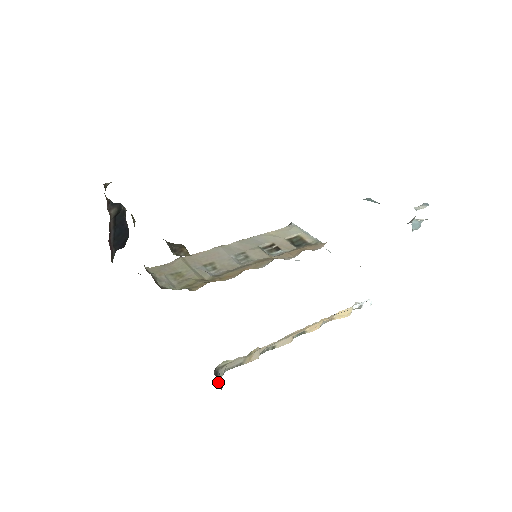
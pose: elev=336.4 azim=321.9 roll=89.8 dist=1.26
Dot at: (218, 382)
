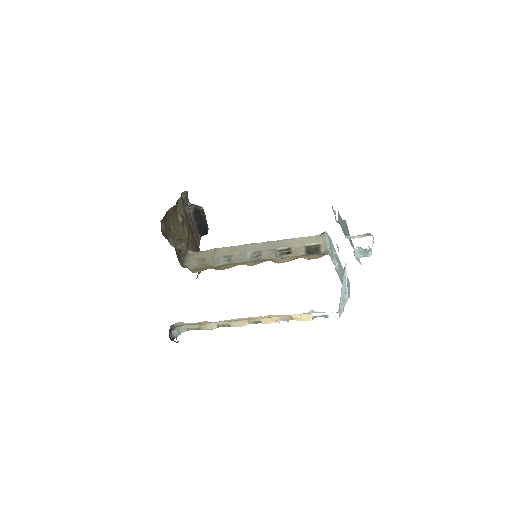
Dot at: (172, 334)
